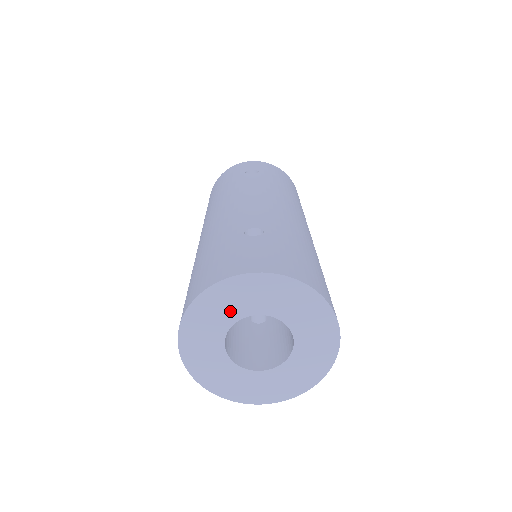
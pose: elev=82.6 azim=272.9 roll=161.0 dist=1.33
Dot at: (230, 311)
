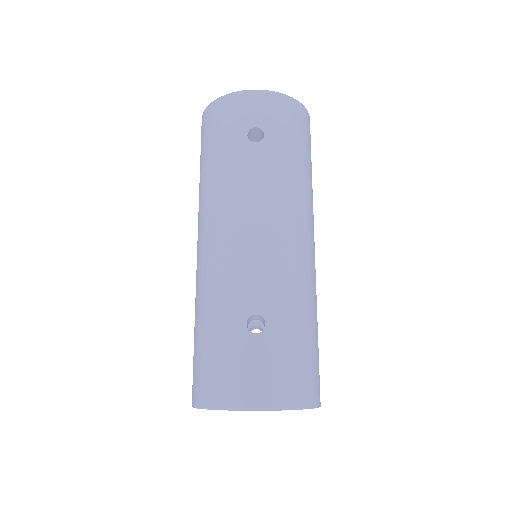
Dot at: occluded
